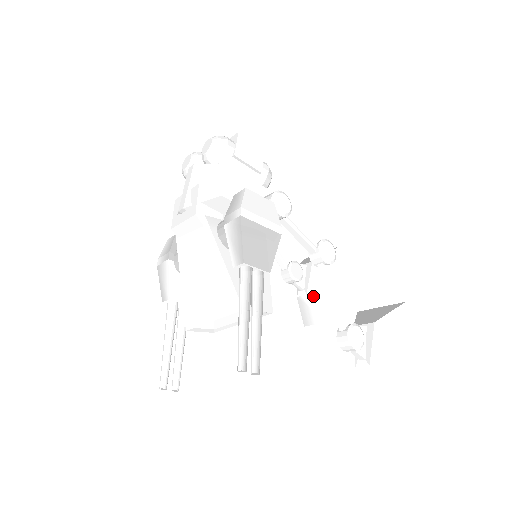
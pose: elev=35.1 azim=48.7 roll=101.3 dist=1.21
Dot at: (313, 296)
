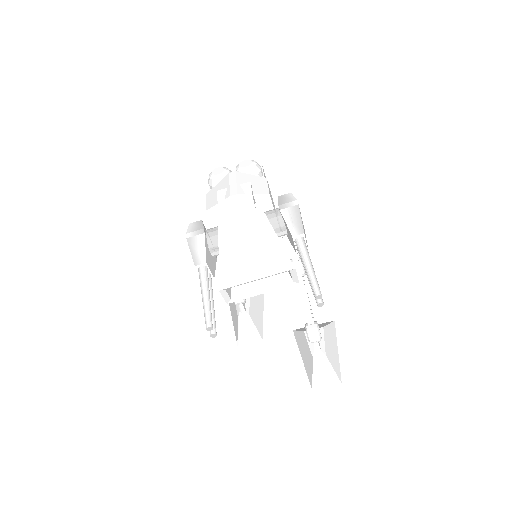
Dot at: (253, 317)
